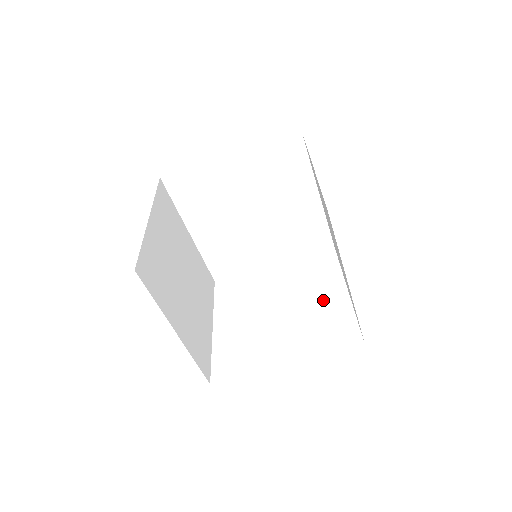
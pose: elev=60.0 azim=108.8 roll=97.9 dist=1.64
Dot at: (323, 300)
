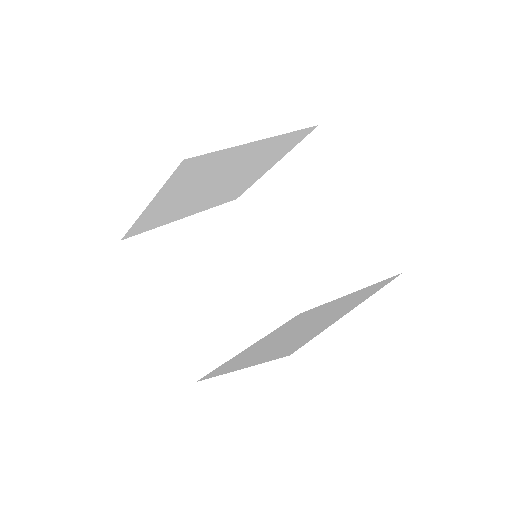
Dot at: (342, 216)
